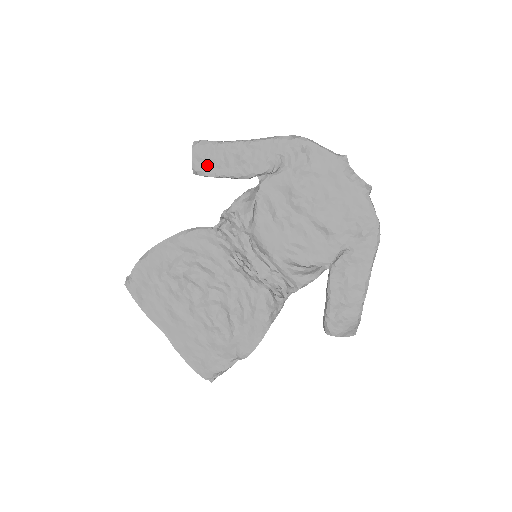
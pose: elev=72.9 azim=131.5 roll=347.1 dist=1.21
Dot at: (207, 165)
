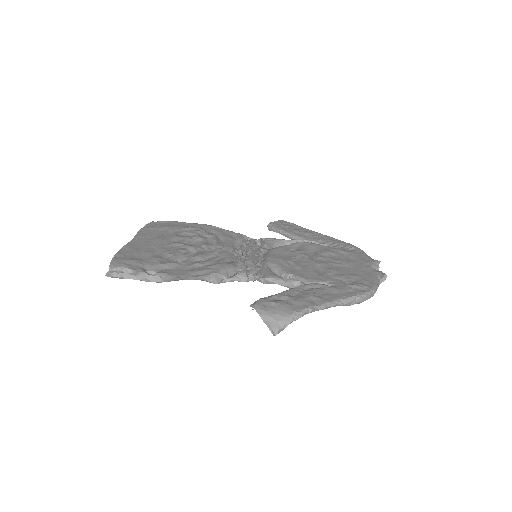
Dot at: (281, 226)
